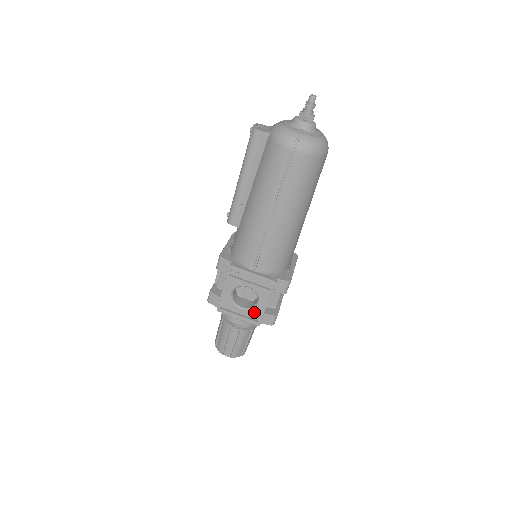
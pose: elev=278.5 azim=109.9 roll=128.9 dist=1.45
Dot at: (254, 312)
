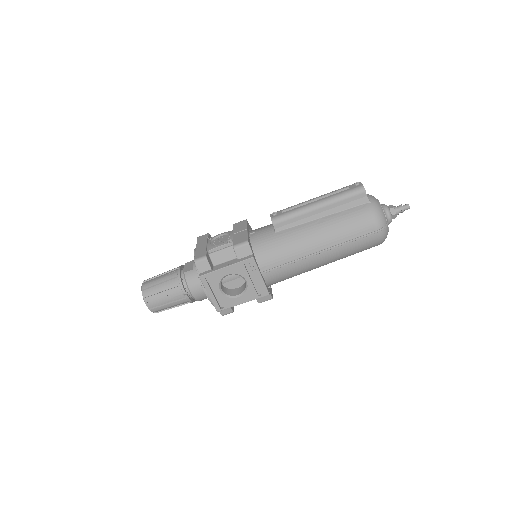
Dot at: (227, 300)
